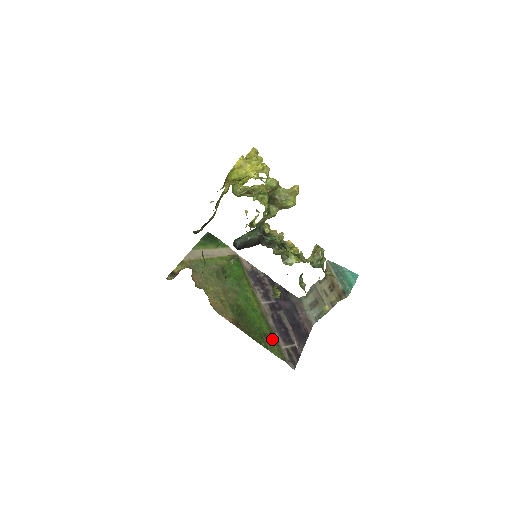
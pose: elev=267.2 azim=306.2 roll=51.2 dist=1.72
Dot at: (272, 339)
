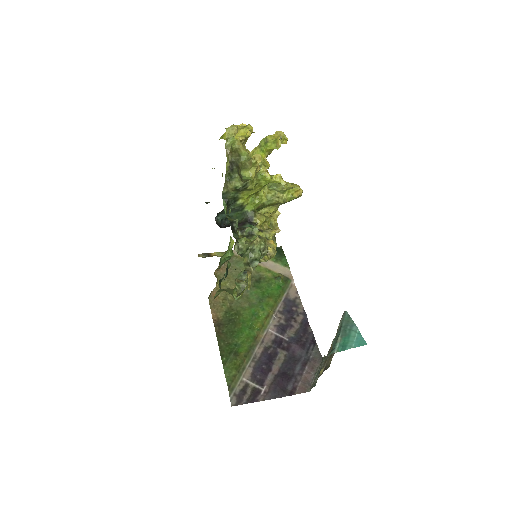
Dot at: (240, 362)
